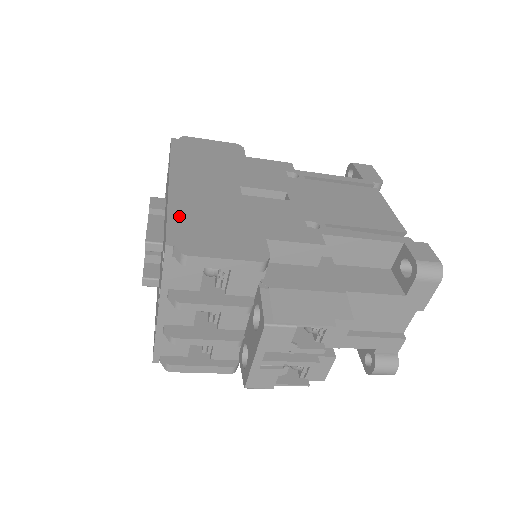
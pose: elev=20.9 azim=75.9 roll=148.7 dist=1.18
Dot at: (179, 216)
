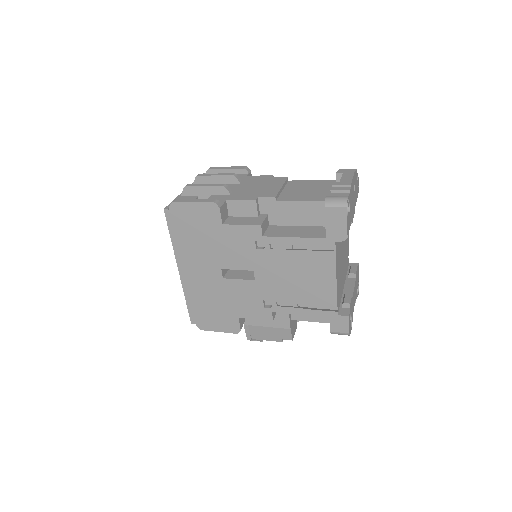
Dot at: (192, 303)
